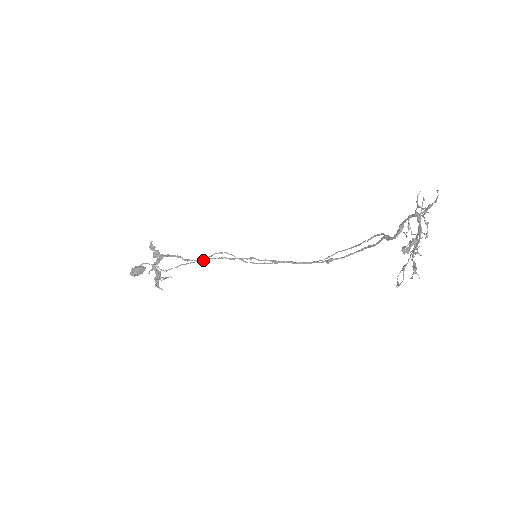
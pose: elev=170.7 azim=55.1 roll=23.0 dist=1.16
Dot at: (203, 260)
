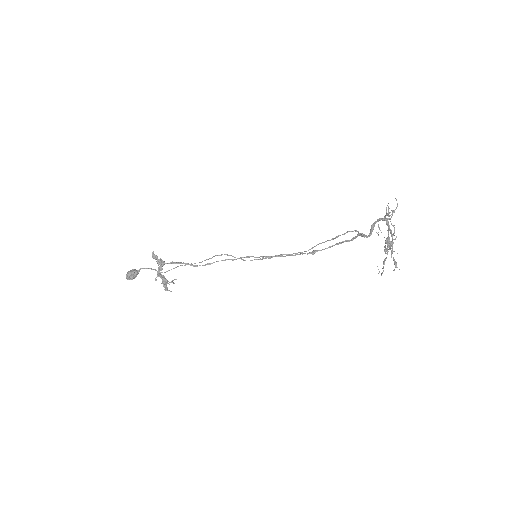
Dot at: (210, 264)
